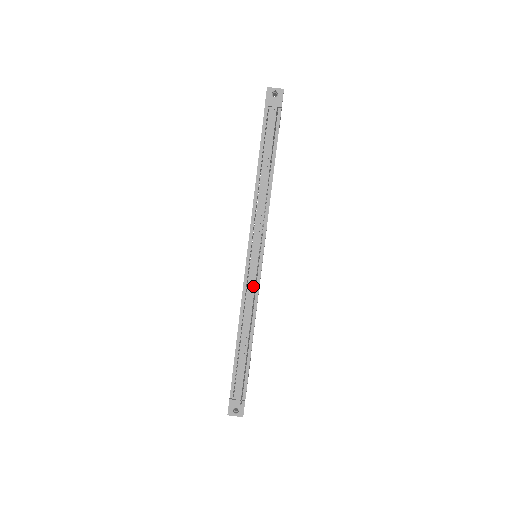
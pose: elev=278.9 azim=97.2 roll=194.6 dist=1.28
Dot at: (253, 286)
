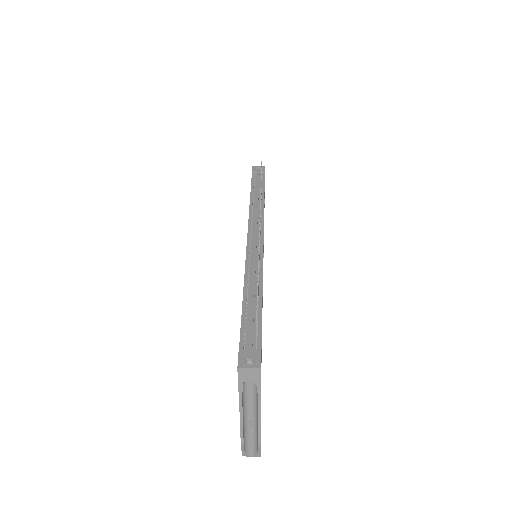
Dot at: (256, 255)
